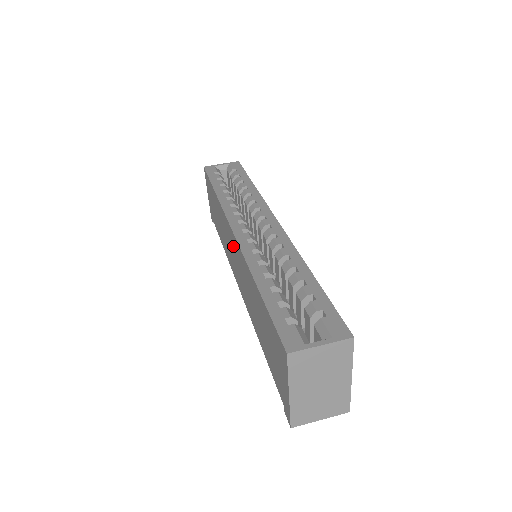
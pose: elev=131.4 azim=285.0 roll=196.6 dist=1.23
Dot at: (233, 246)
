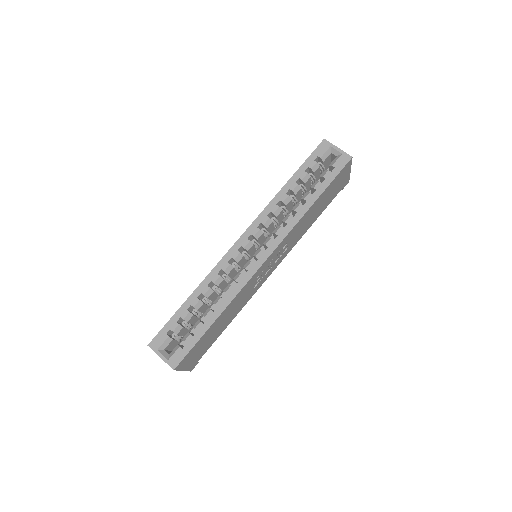
Dot at: occluded
